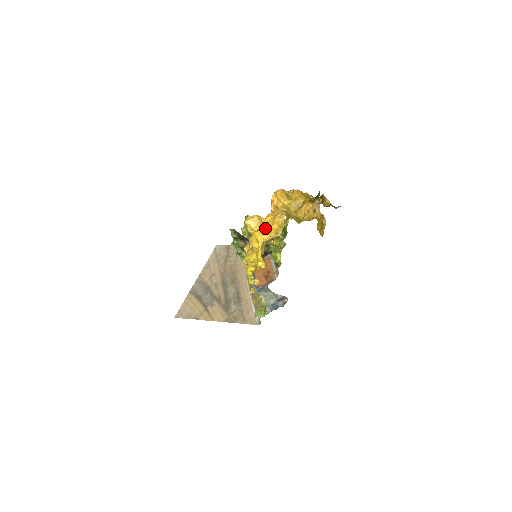
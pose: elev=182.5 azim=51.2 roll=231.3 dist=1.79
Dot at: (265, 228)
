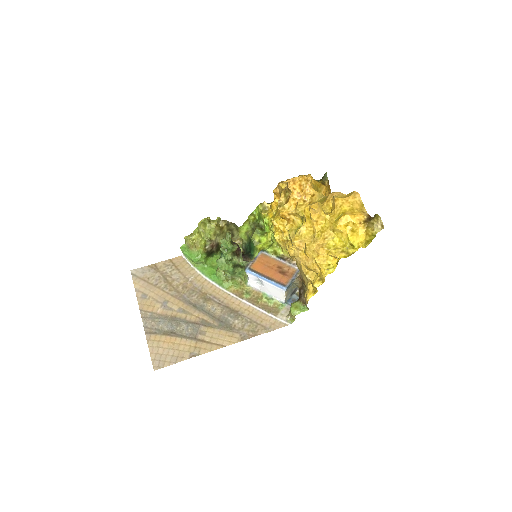
Dot at: (347, 210)
